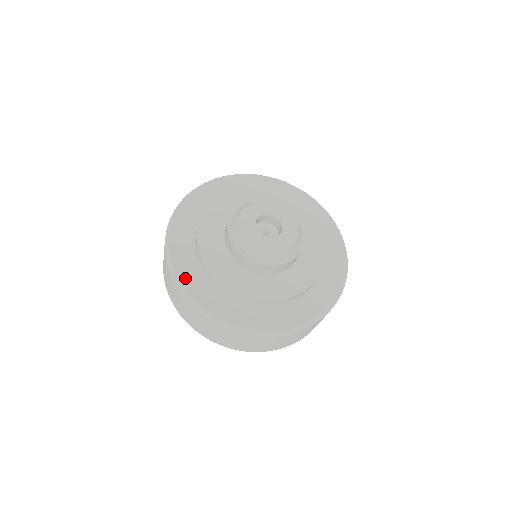
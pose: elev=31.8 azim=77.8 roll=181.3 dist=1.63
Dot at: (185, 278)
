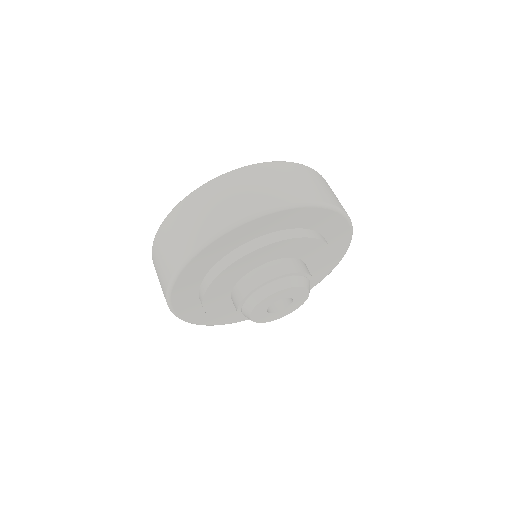
Dot at: (186, 315)
